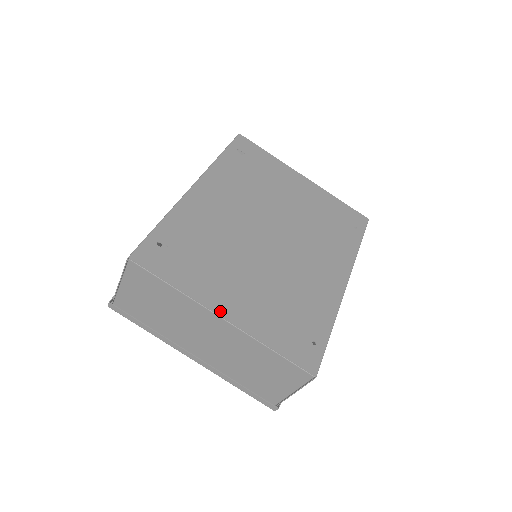
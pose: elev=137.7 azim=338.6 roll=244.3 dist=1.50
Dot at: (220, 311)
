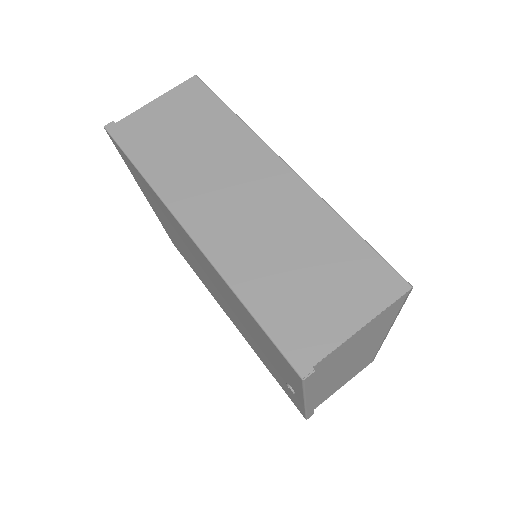
Dot at: occluded
